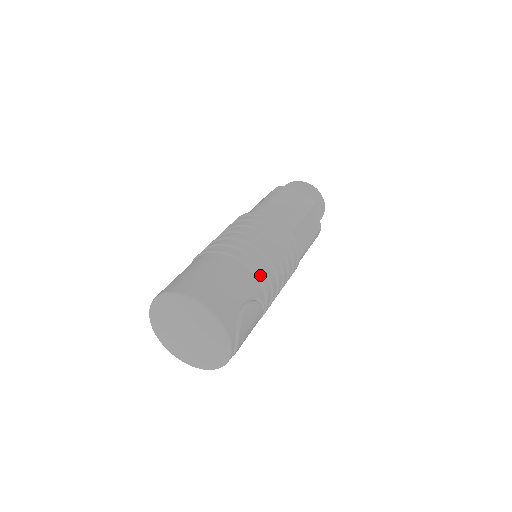
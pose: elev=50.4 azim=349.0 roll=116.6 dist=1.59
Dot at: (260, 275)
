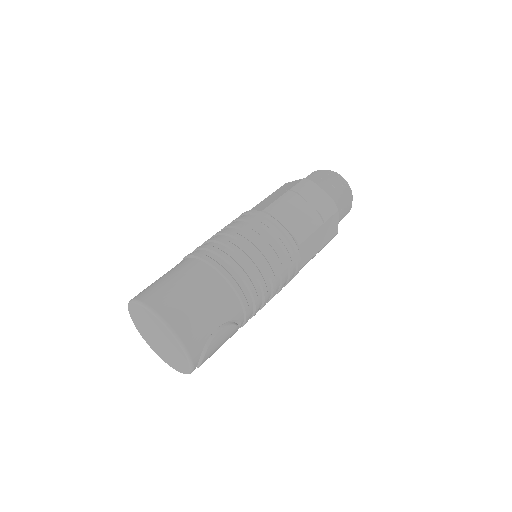
Dot at: (244, 298)
